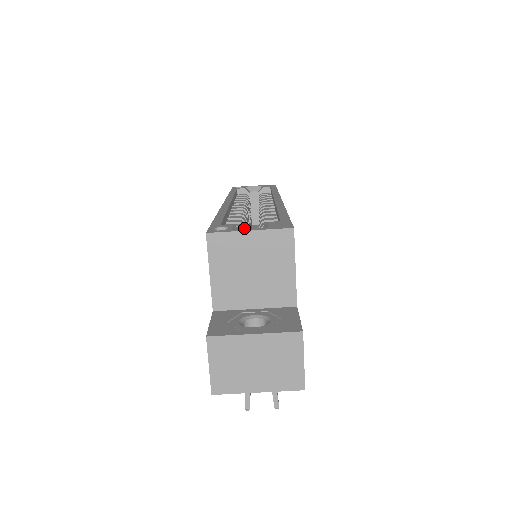
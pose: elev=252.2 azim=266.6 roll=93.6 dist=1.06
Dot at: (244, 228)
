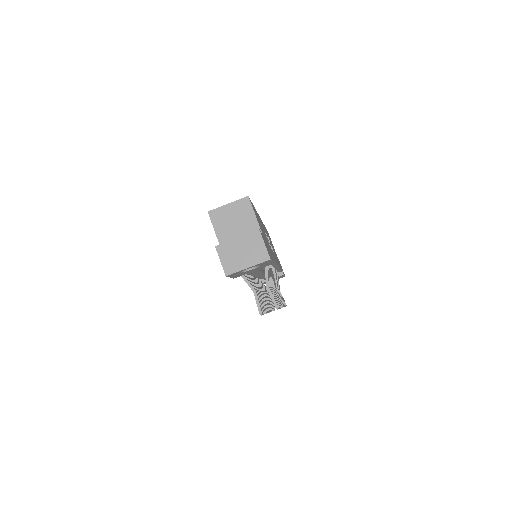
Dot at: occluded
